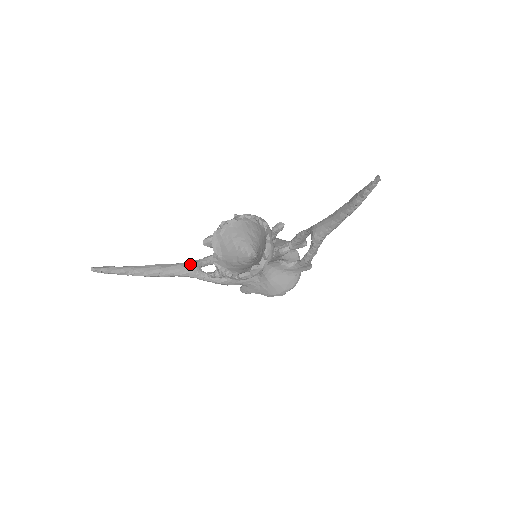
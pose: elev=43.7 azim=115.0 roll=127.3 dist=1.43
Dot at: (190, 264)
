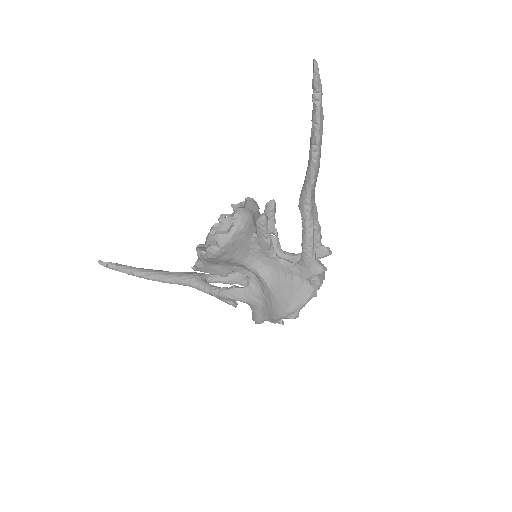
Dot at: (194, 273)
